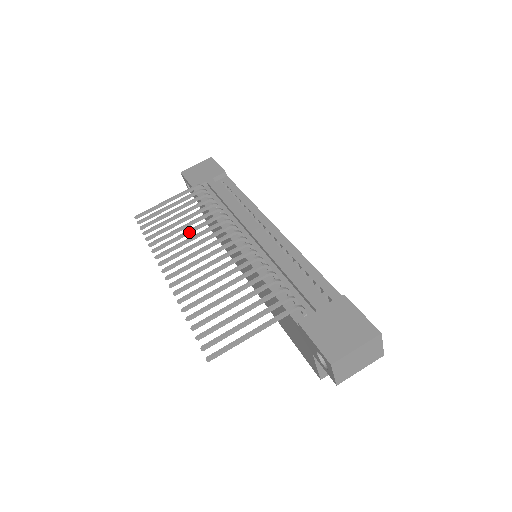
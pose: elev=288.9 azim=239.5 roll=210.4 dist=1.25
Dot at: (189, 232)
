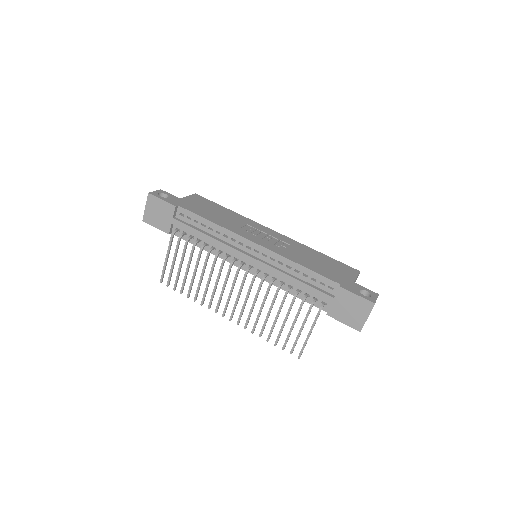
Dot at: (209, 281)
